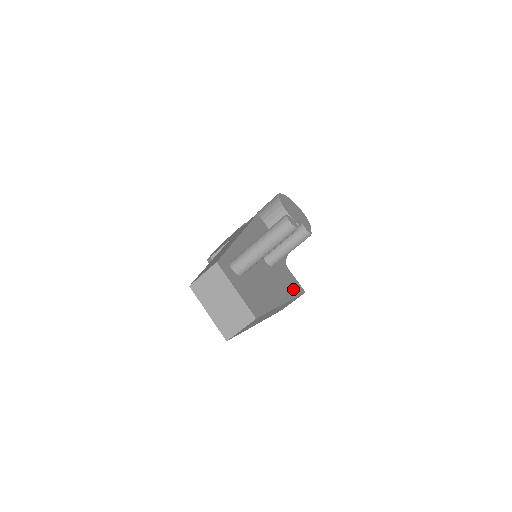
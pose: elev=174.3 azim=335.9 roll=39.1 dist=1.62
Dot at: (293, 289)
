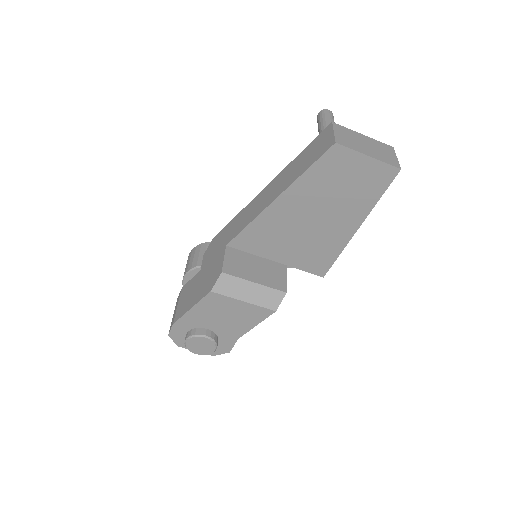
Dot at: occluded
